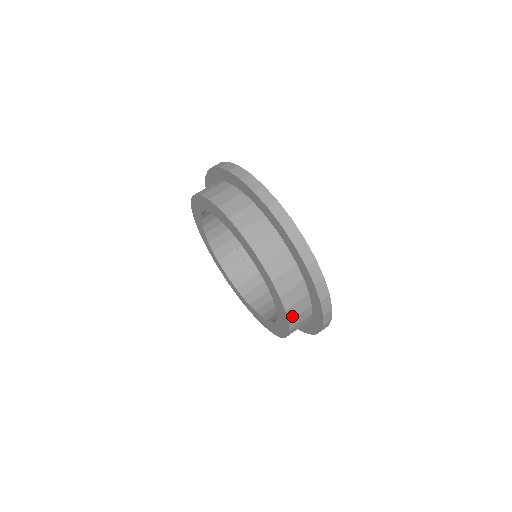
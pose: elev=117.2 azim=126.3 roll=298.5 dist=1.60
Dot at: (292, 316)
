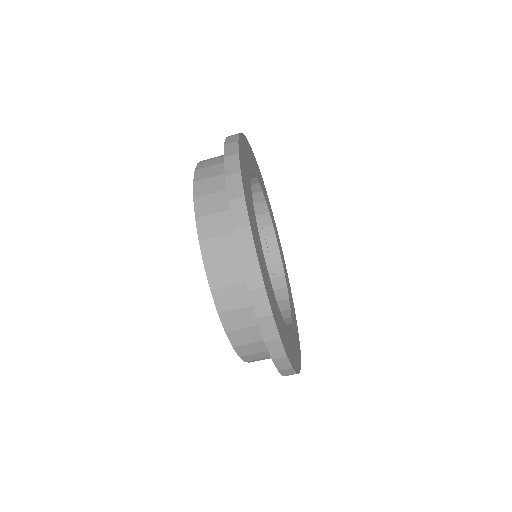
Dot at: occluded
